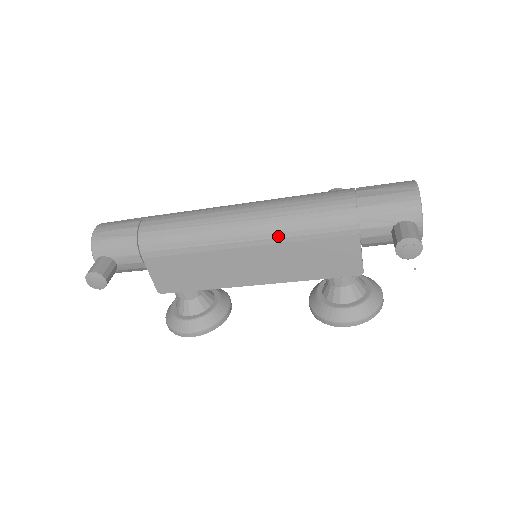
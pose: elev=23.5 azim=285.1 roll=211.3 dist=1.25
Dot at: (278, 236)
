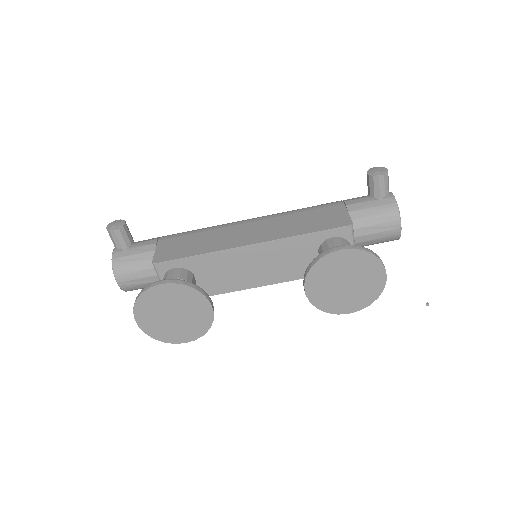
Dot at: (279, 214)
